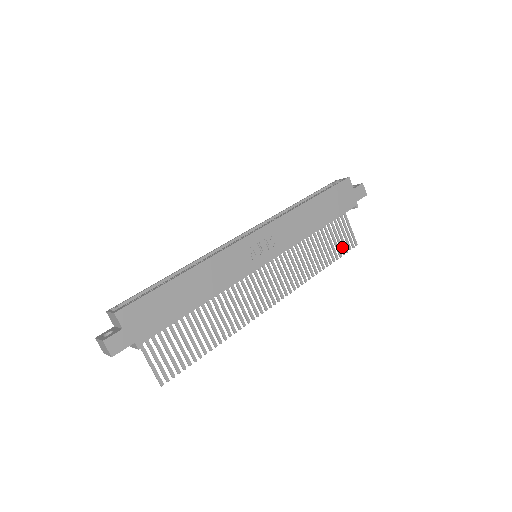
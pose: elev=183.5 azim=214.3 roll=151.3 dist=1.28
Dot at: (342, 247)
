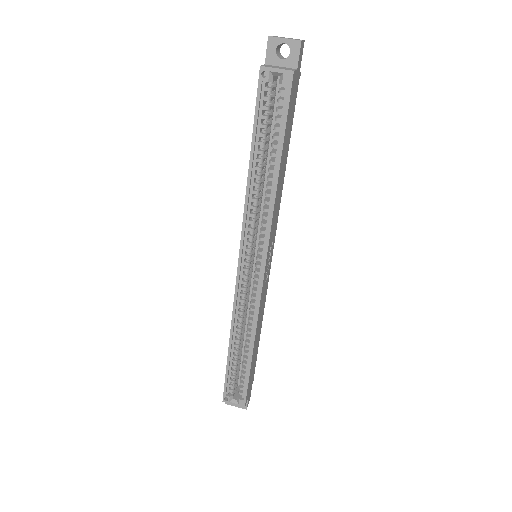
Dot at: occluded
